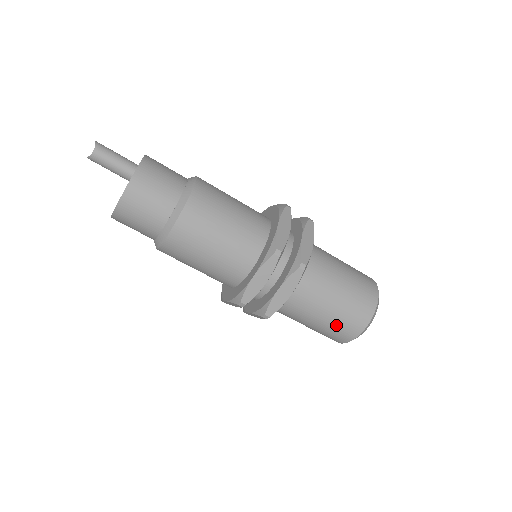
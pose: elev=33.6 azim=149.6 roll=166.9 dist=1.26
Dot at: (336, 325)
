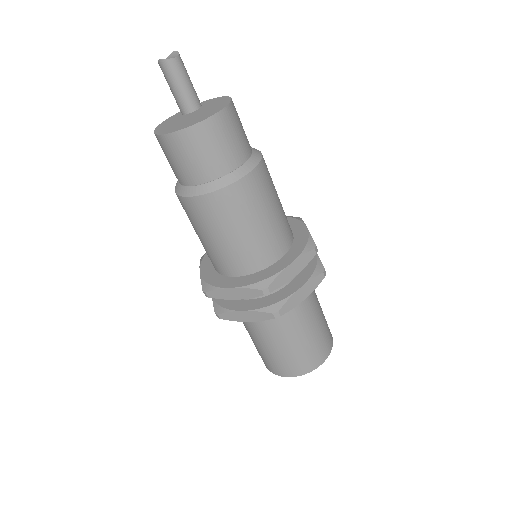
Dot at: (307, 350)
